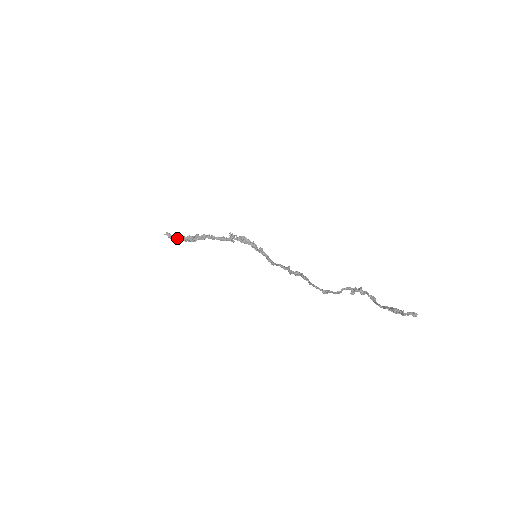
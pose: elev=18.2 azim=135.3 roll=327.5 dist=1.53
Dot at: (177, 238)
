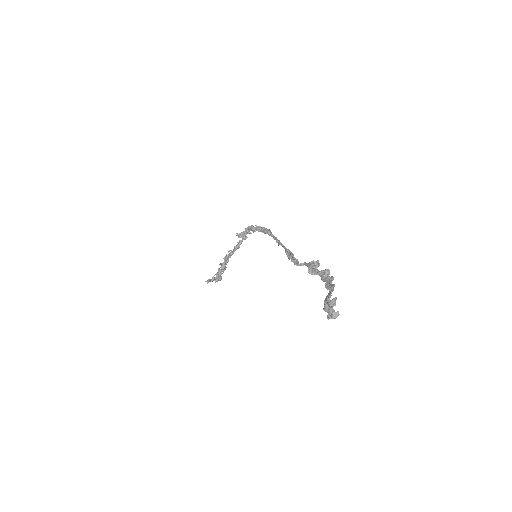
Dot at: (215, 278)
